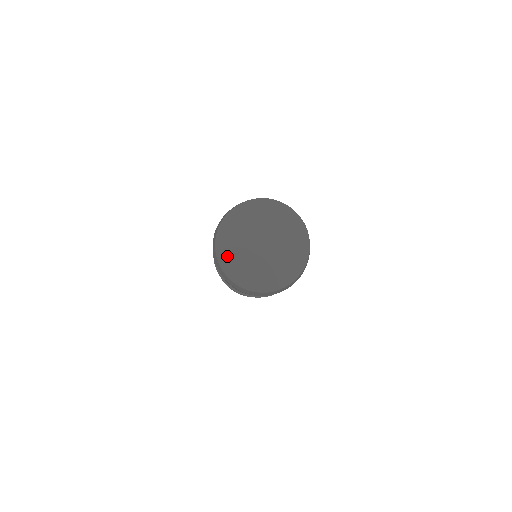
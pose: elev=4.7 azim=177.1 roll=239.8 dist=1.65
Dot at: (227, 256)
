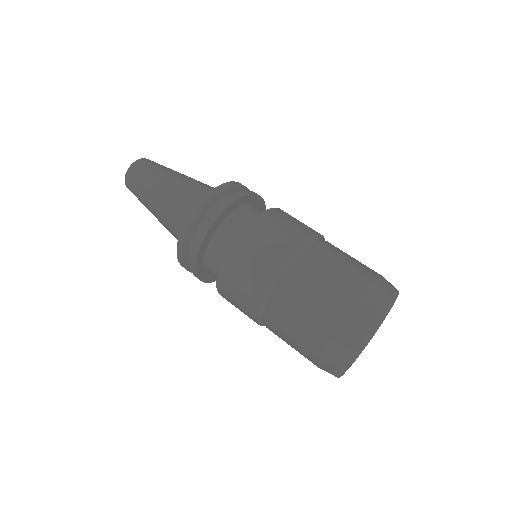
Dot at: (345, 368)
